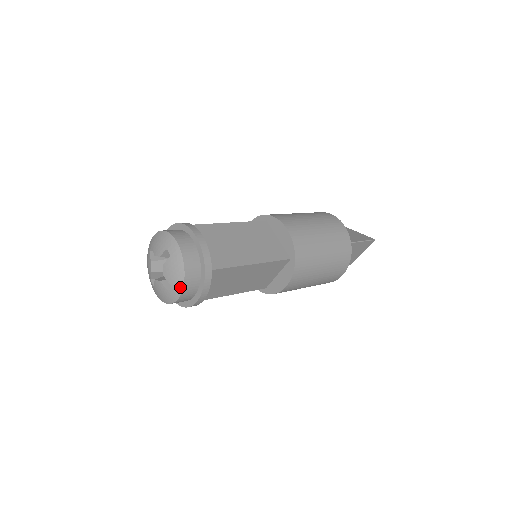
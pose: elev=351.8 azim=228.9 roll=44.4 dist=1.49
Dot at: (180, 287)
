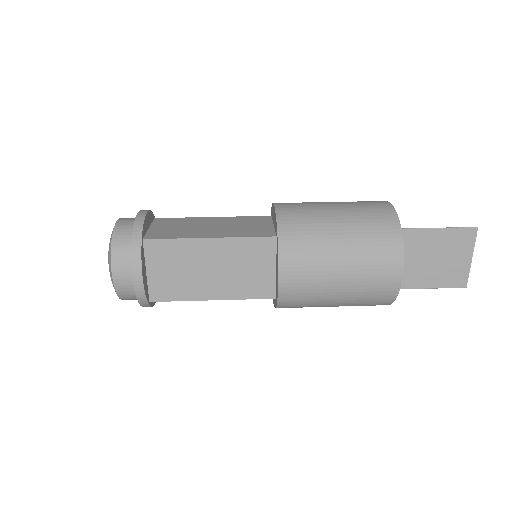
Dot at: (110, 261)
